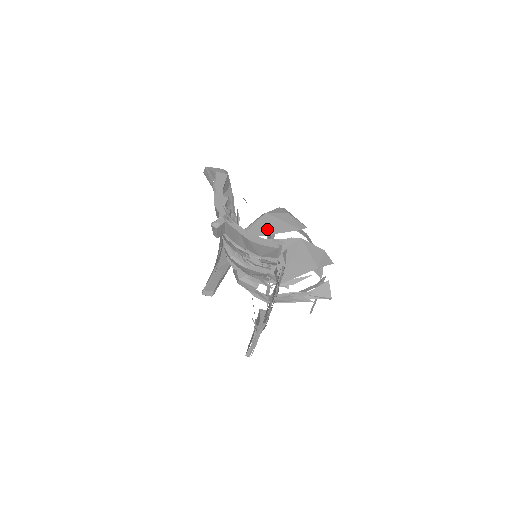
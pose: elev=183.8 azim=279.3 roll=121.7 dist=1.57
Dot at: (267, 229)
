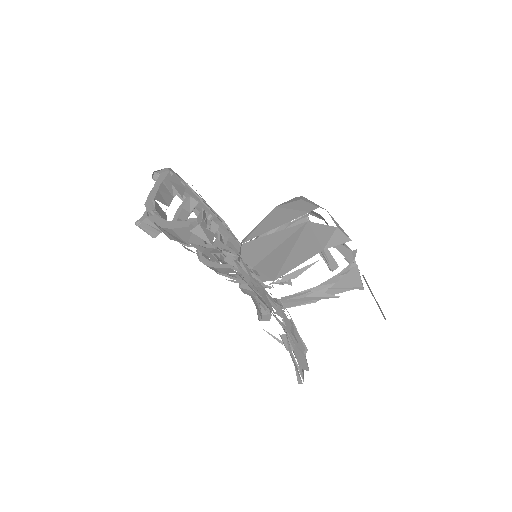
Dot at: (273, 223)
